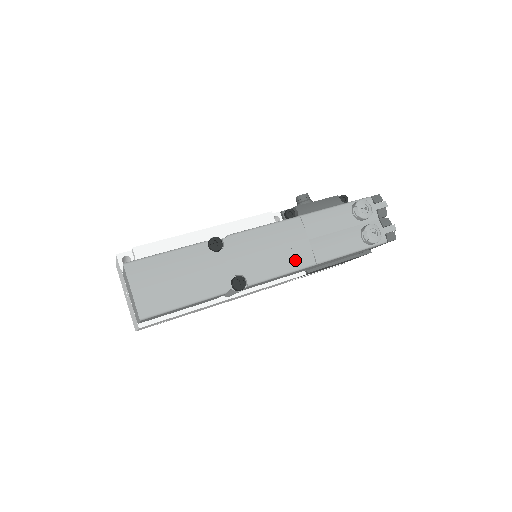
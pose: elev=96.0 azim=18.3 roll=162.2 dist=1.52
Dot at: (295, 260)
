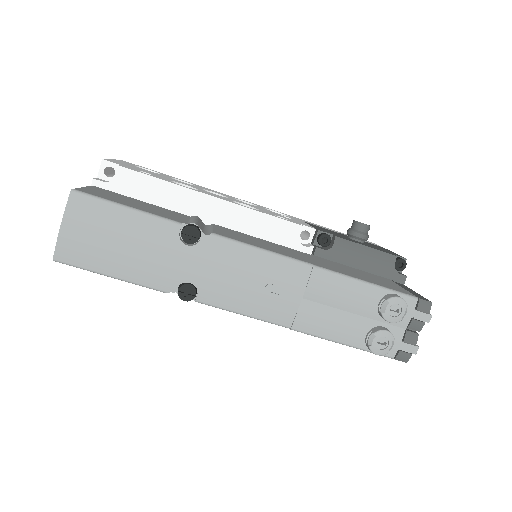
Dot at: (269, 309)
